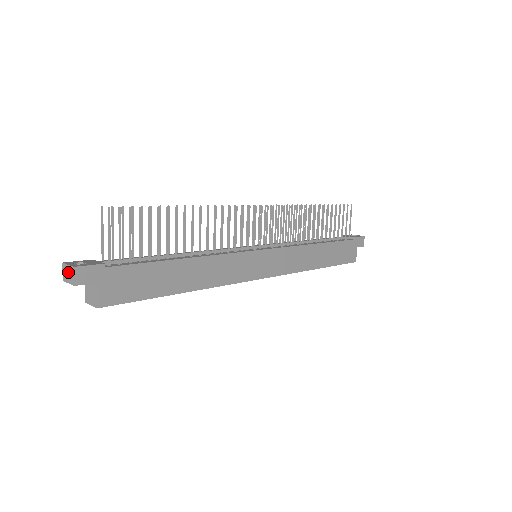
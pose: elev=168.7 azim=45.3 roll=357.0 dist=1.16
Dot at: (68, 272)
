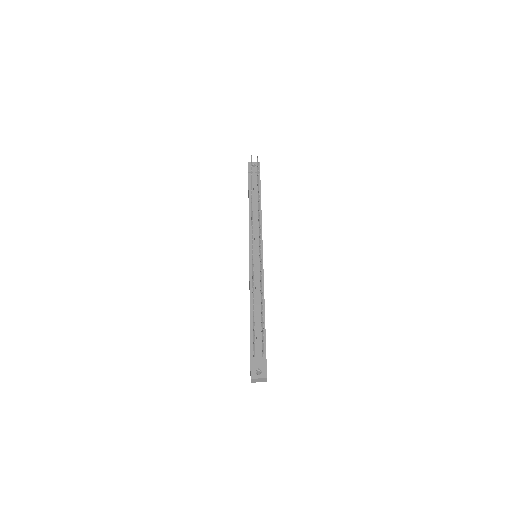
Dot at: (259, 380)
